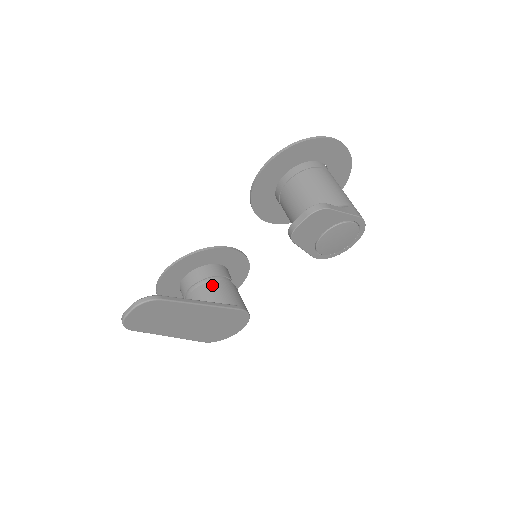
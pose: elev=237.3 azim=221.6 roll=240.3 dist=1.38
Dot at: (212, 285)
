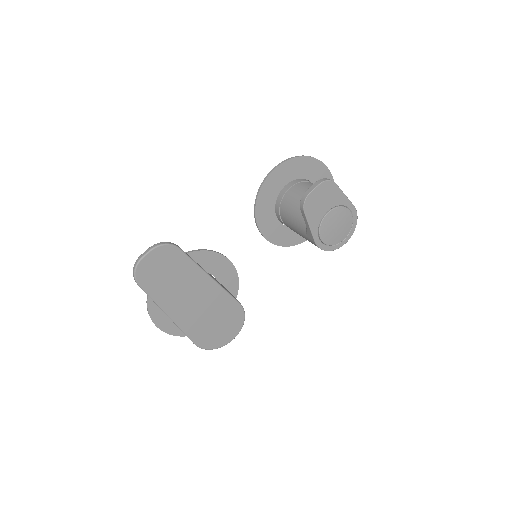
Dot at: occluded
